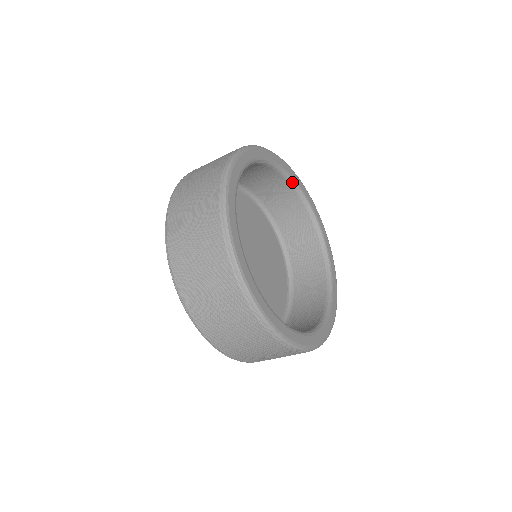
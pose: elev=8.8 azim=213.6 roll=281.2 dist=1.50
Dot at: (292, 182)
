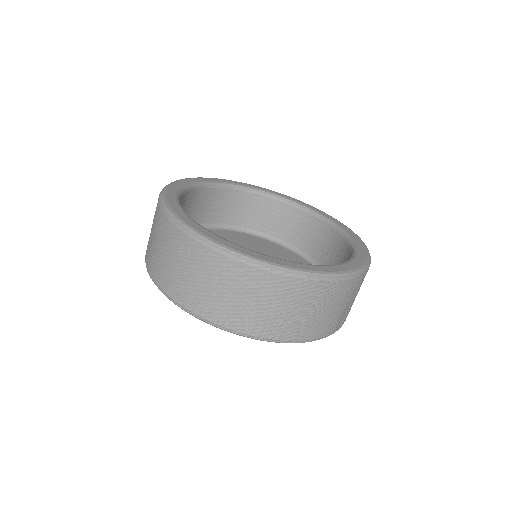
Dot at: (243, 188)
